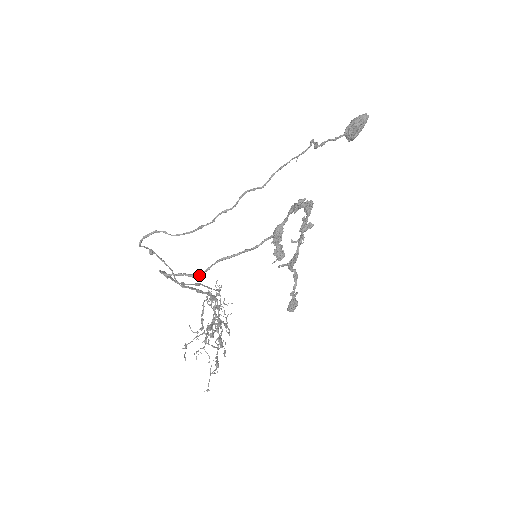
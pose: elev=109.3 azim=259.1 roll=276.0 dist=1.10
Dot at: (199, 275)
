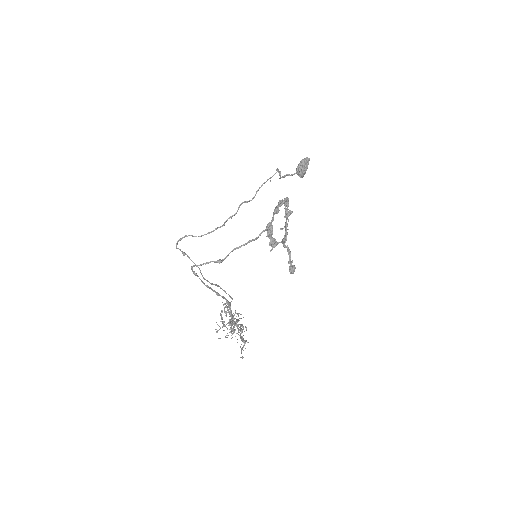
Dot at: (222, 261)
